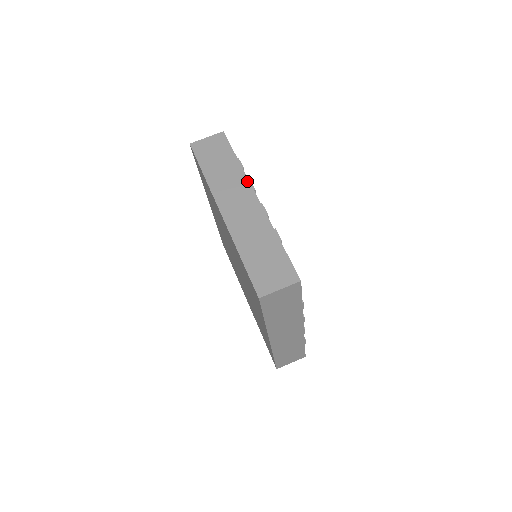
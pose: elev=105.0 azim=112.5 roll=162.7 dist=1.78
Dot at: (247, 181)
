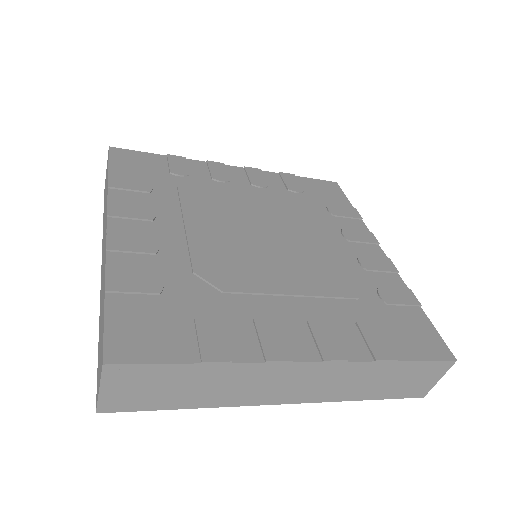
Dot at: (265, 366)
